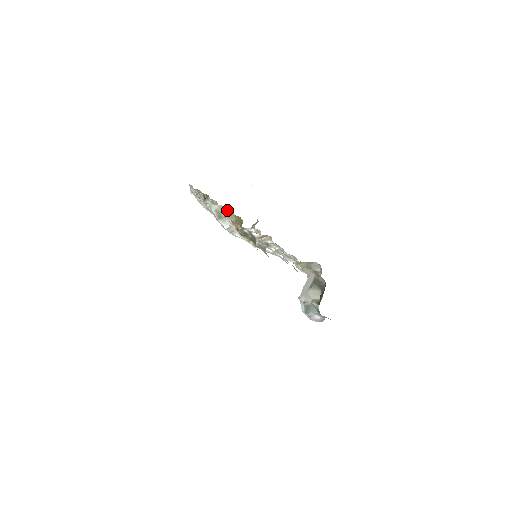
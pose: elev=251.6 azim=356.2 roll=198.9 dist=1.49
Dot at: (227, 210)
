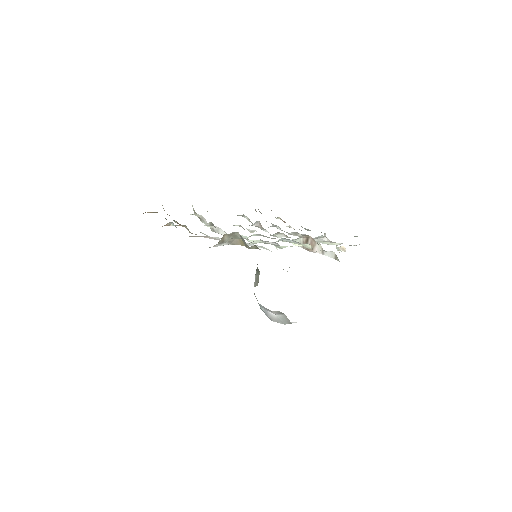
Dot at: occluded
